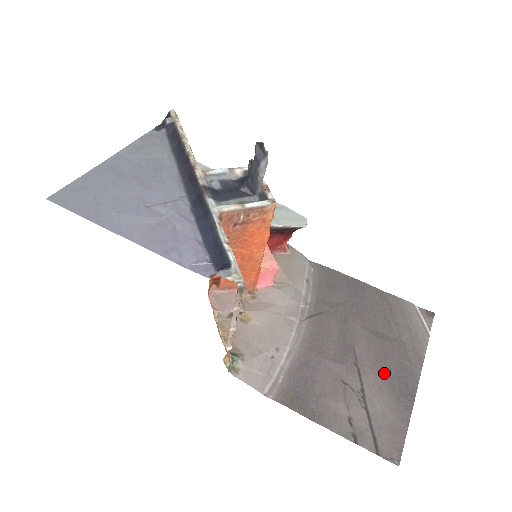
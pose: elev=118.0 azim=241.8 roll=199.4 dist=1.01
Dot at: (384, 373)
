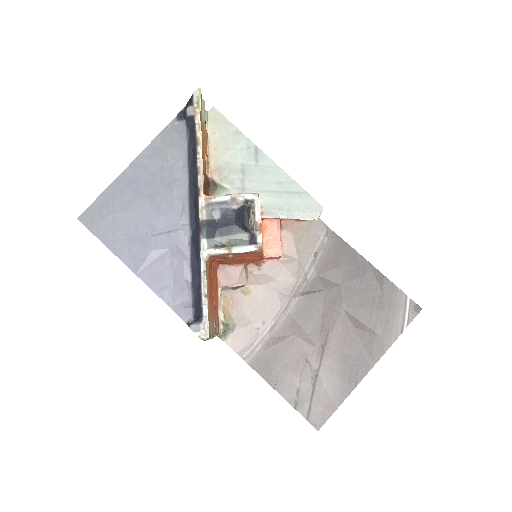
Dot at: (343, 359)
